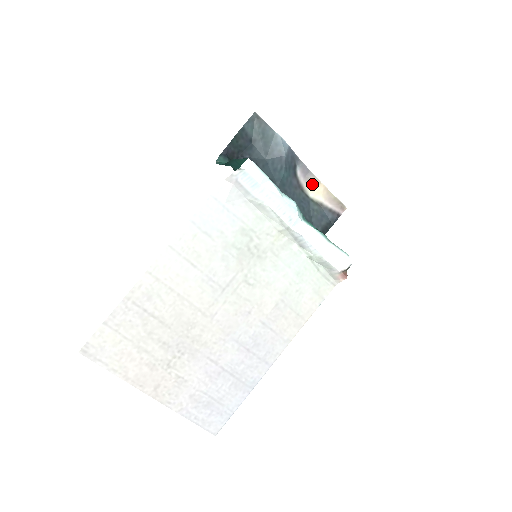
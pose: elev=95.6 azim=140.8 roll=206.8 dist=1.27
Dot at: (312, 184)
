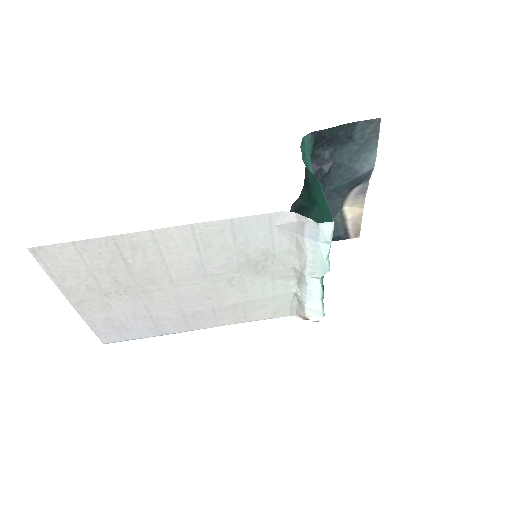
Dot at: (356, 202)
